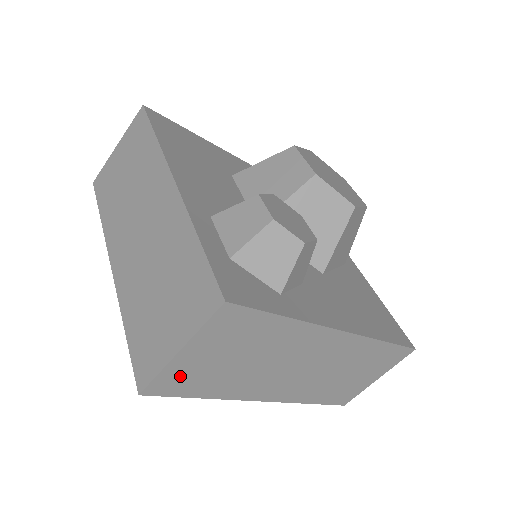
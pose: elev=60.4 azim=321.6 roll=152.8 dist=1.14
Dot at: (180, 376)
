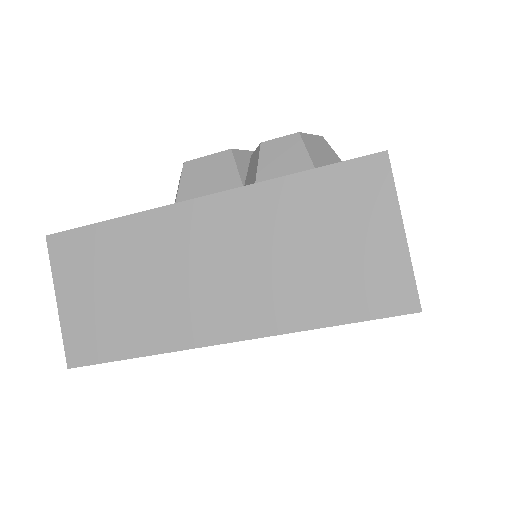
Dot at: occluded
